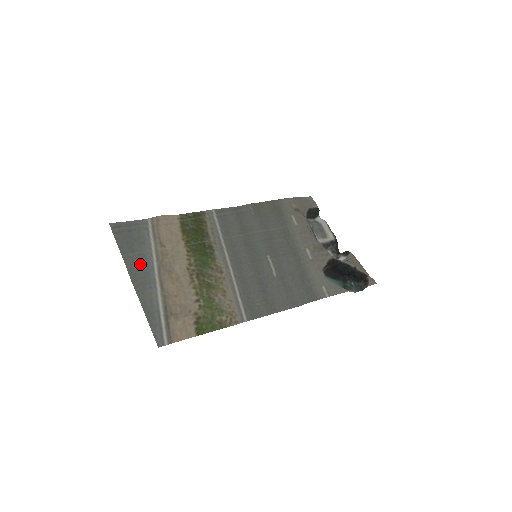
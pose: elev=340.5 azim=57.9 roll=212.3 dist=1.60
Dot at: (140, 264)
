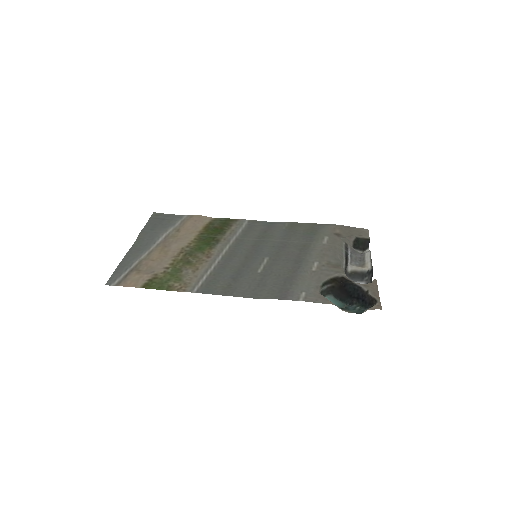
Dot at: (149, 237)
